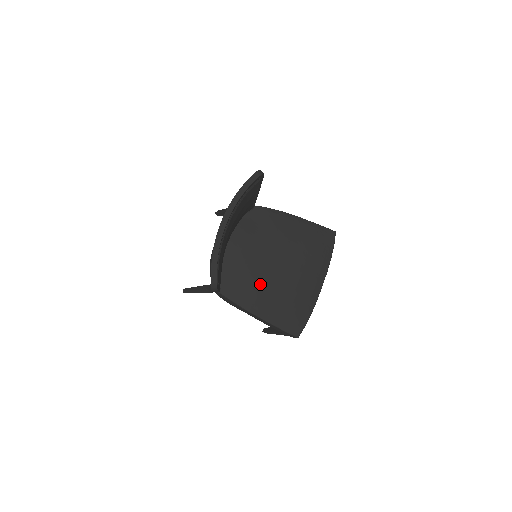
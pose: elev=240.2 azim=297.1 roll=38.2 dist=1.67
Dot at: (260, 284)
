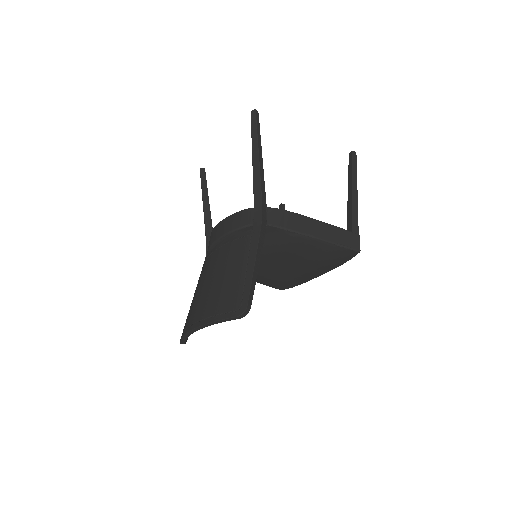
Dot at: occluded
